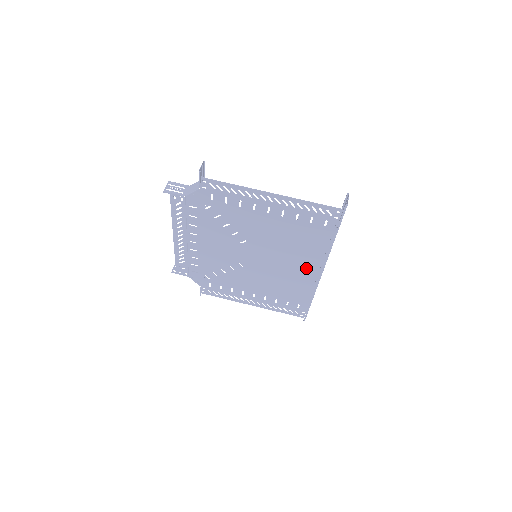
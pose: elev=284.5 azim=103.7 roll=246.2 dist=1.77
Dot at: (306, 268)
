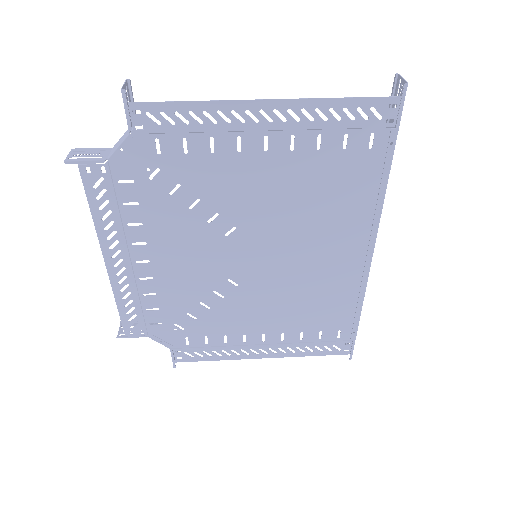
Dot at: (344, 252)
